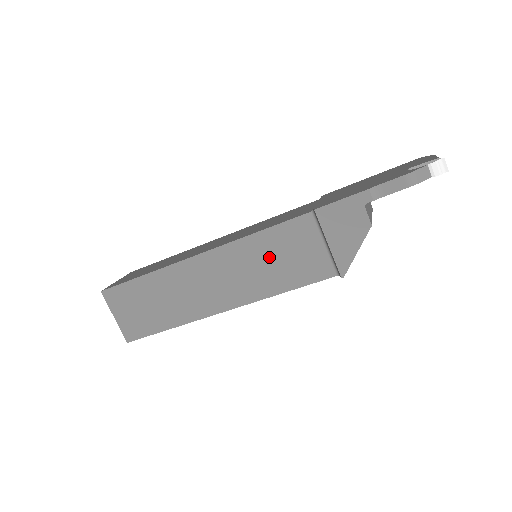
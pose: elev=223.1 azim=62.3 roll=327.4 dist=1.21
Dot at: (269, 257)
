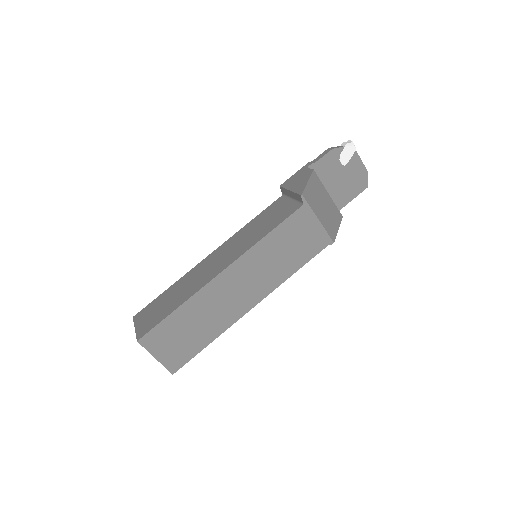
Dot at: (256, 227)
